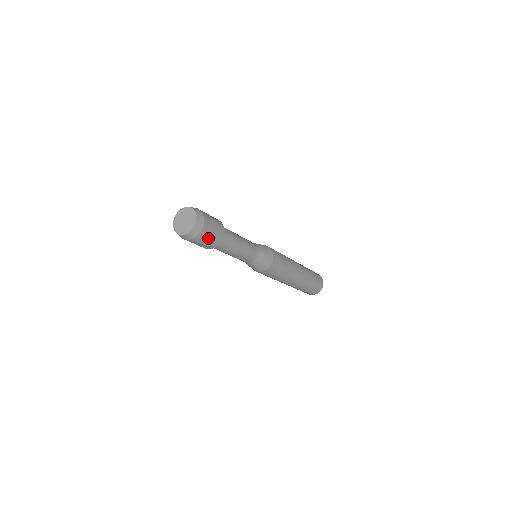
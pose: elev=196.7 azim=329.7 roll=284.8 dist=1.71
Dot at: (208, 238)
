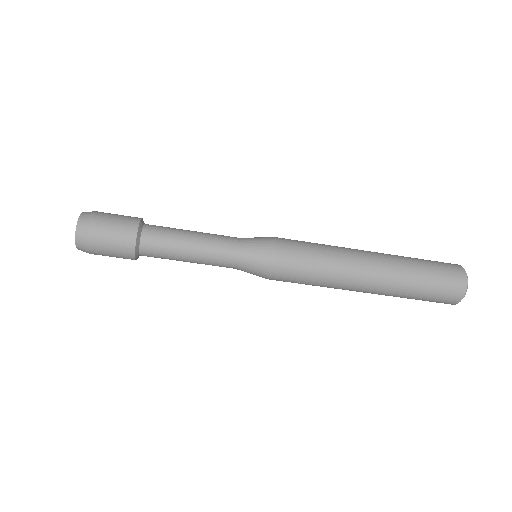
Dot at: (112, 222)
